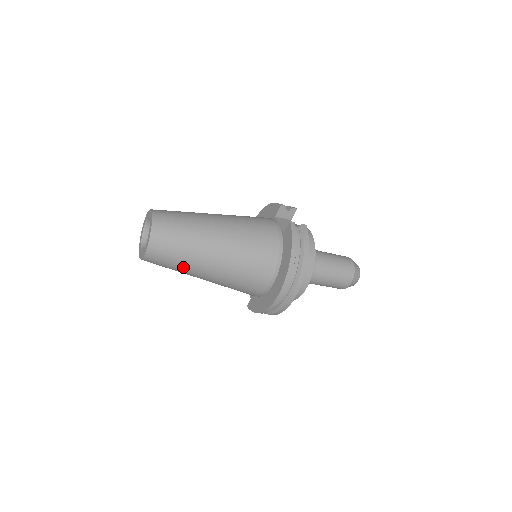
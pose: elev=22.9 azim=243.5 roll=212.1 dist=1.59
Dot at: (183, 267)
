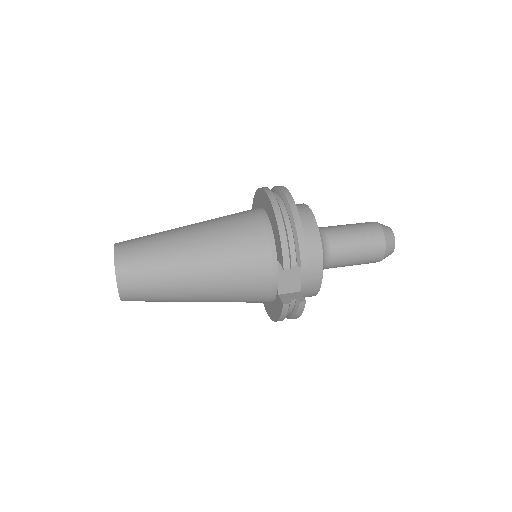
Dot at: occluded
